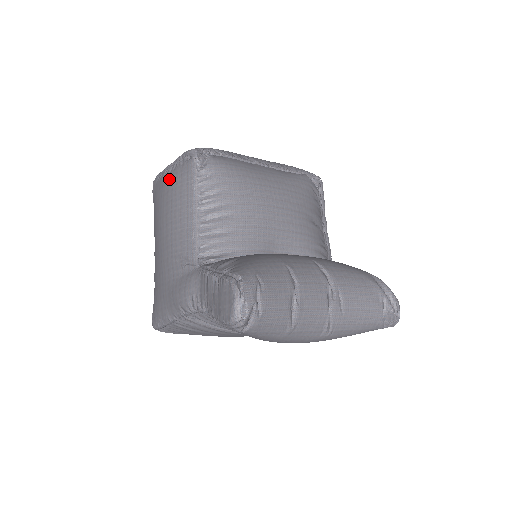
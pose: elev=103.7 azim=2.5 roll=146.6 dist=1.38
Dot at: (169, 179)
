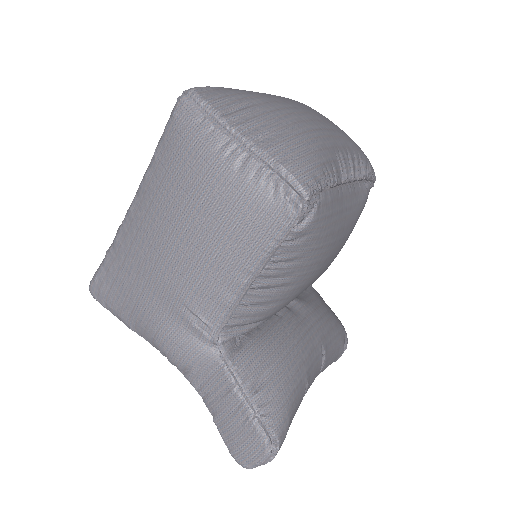
Dot at: (233, 183)
